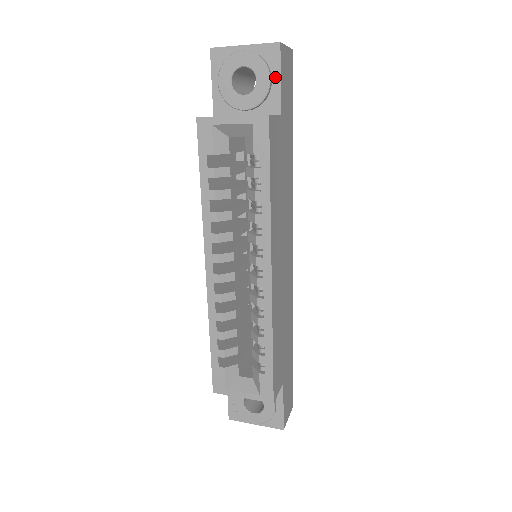
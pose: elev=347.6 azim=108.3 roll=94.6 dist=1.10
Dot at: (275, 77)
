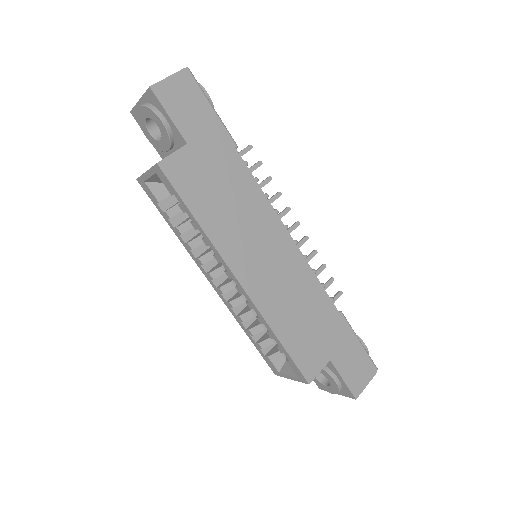
Dot at: (165, 115)
